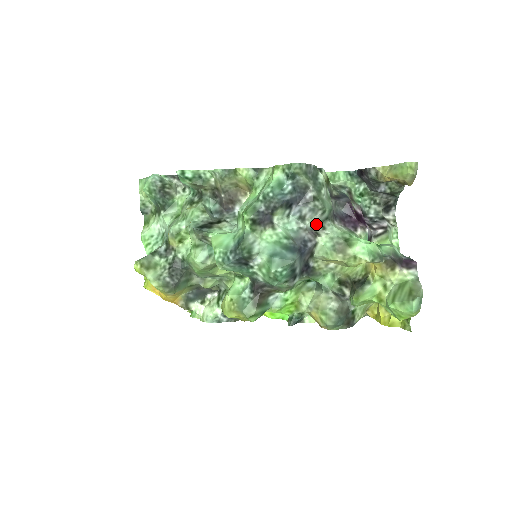
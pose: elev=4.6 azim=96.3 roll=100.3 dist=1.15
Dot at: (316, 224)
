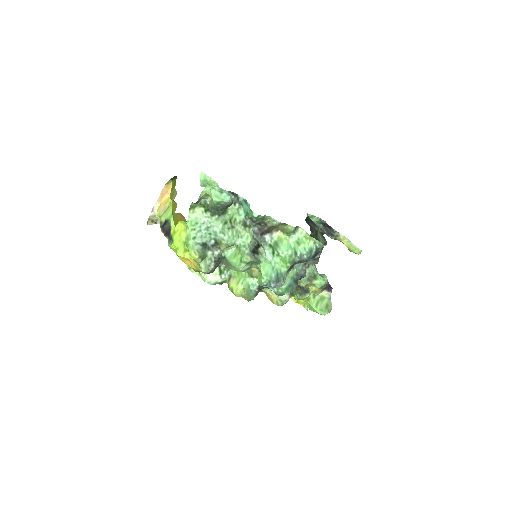
Dot at: occluded
